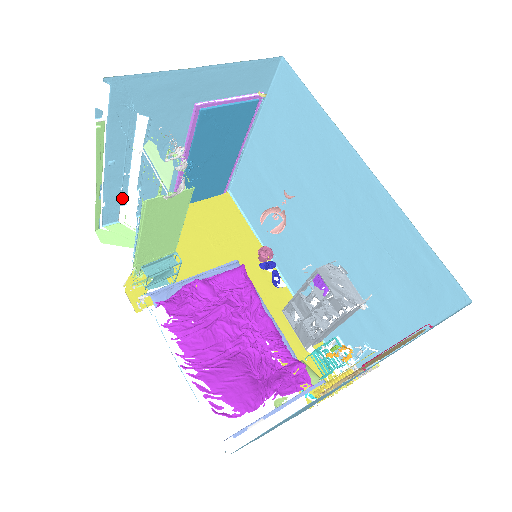
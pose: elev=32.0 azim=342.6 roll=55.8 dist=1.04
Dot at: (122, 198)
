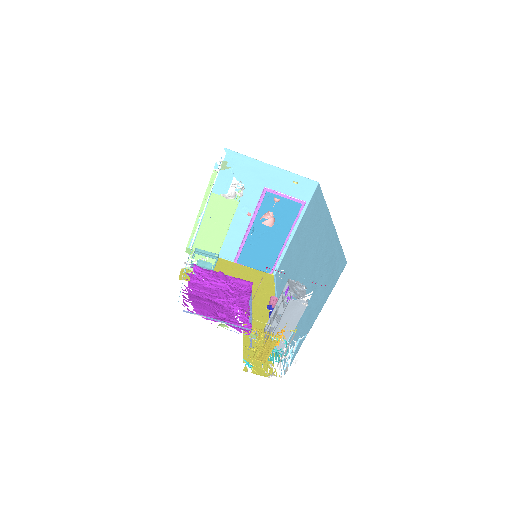
Dot at: occluded
